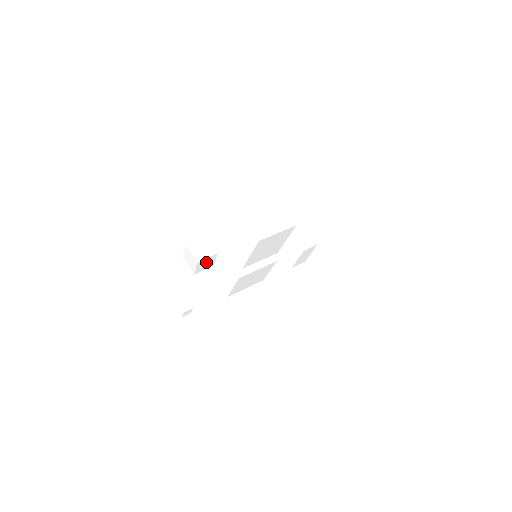
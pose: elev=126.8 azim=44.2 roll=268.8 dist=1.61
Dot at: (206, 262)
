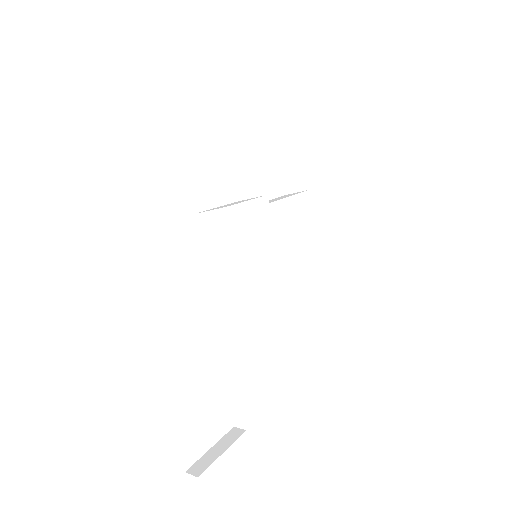
Dot at: (281, 121)
